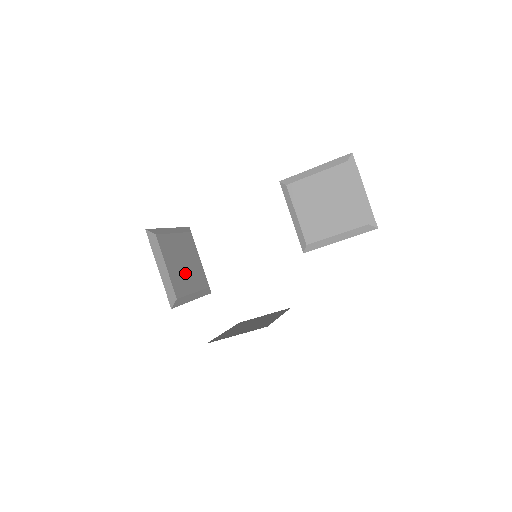
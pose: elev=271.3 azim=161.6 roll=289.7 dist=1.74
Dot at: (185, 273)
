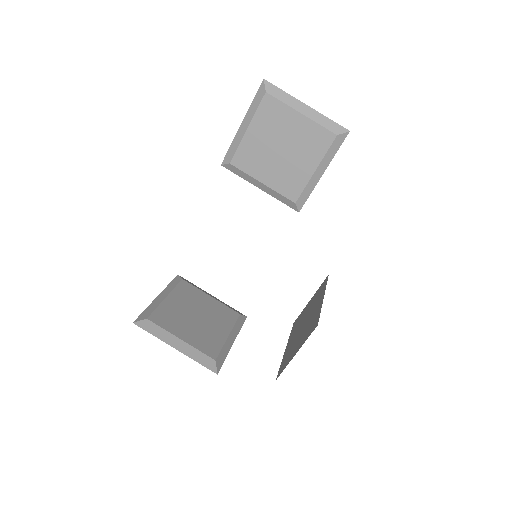
Dot at: (205, 326)
